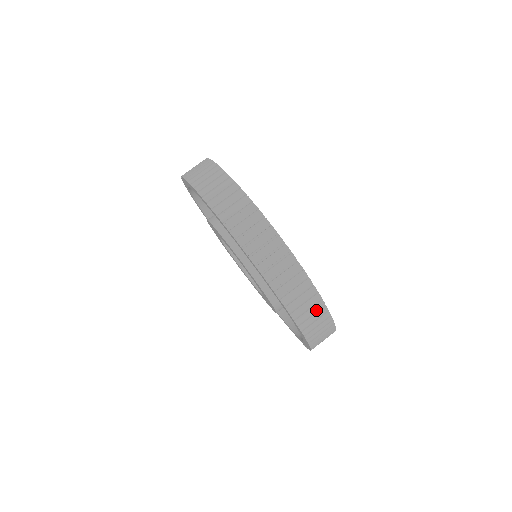
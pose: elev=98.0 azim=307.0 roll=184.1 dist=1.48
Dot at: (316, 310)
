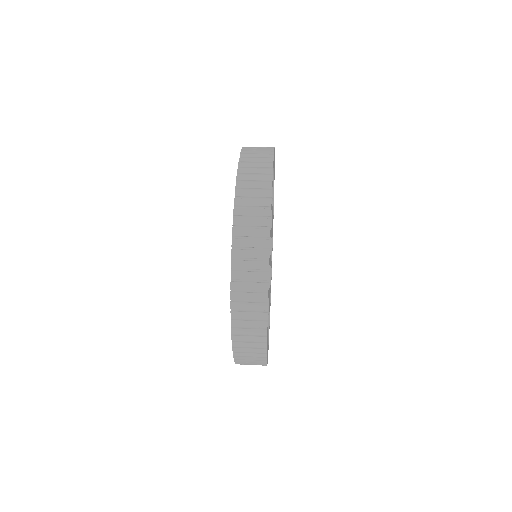
Dot at: (257, 268)
